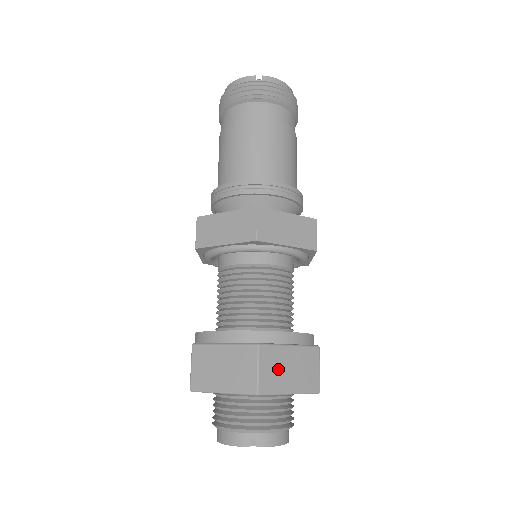
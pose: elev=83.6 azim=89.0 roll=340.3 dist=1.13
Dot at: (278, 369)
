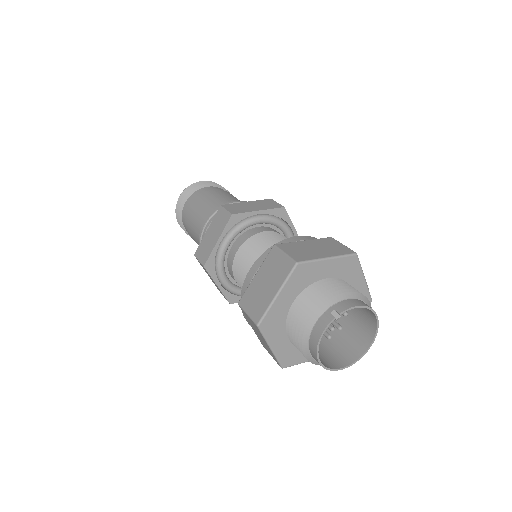
Dot at: (304, 250)
